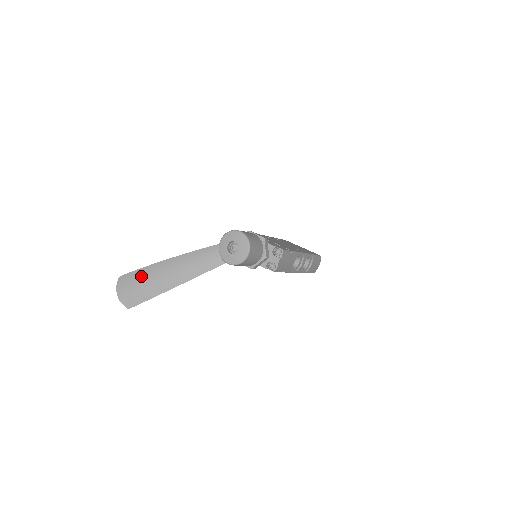
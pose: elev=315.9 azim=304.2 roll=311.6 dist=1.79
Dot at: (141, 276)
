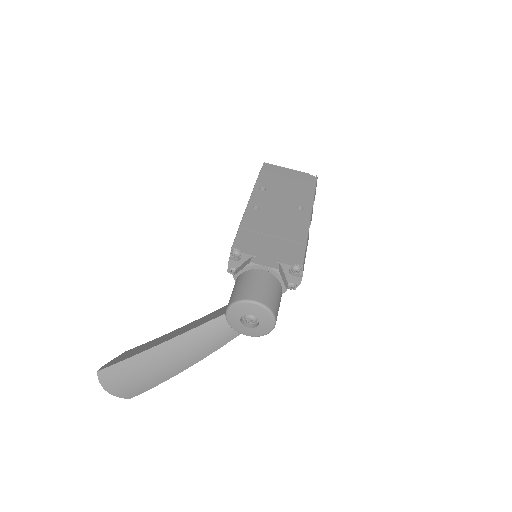
Dot at: (129, 370)
